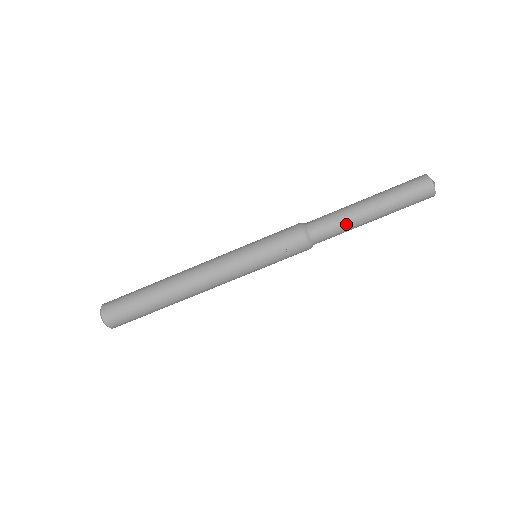
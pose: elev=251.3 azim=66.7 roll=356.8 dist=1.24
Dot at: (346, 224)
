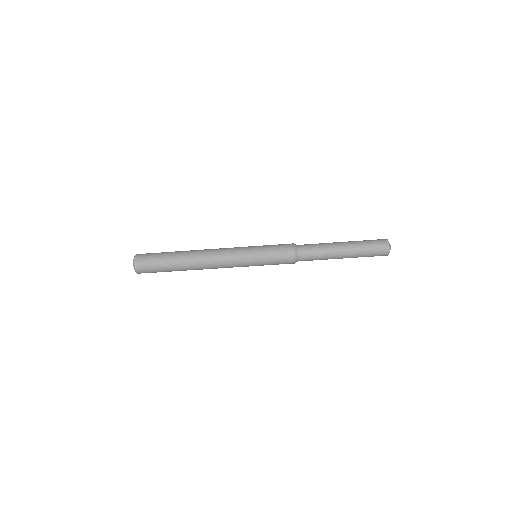
Dot at: (324, 257)
